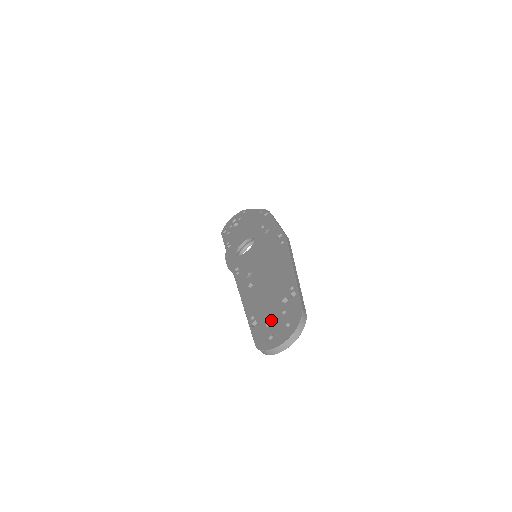
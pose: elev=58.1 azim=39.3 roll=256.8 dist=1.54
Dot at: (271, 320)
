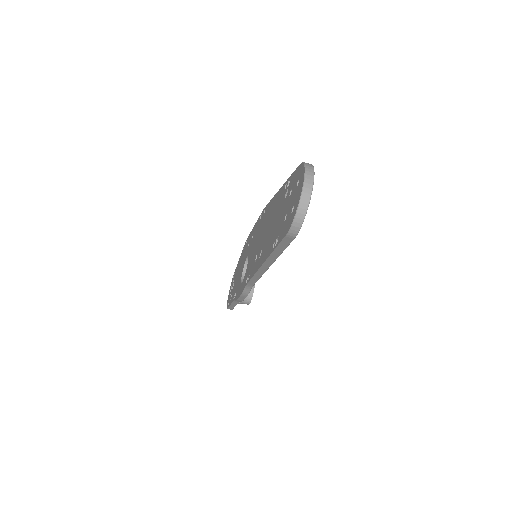
Dot at: (285, 212)
